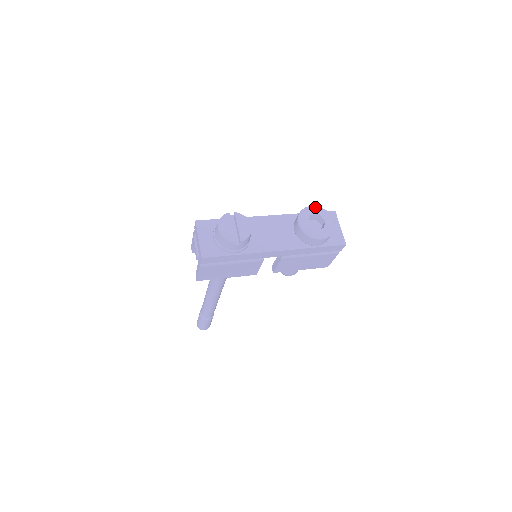
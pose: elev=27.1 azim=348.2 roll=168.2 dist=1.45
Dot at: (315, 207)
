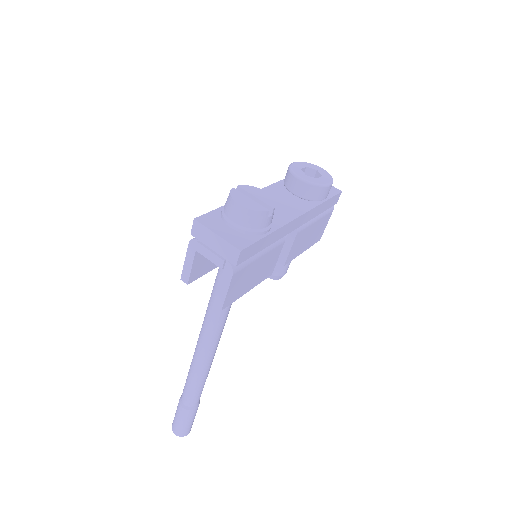
Dot at: (297, 162)
